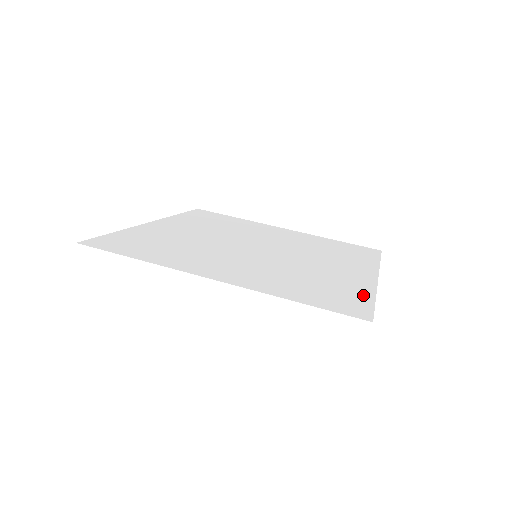
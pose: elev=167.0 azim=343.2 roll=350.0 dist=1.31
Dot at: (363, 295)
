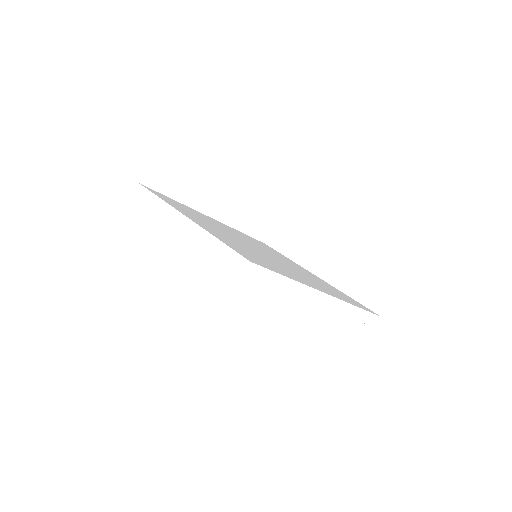
Dot at: (282, 273)
